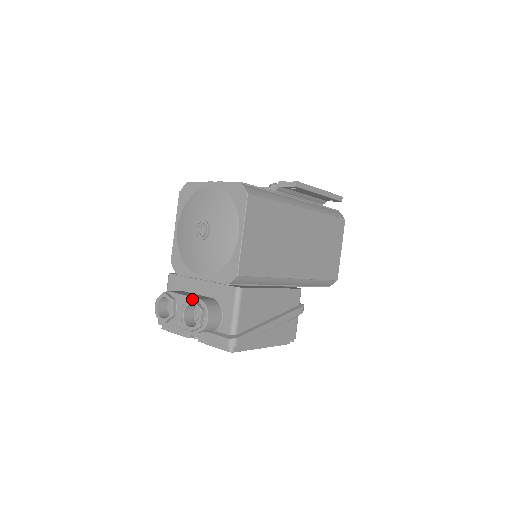
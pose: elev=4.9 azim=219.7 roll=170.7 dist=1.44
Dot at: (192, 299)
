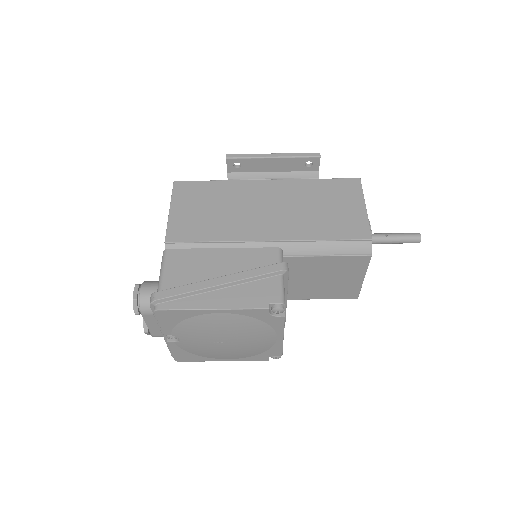
Dot at: occluded
